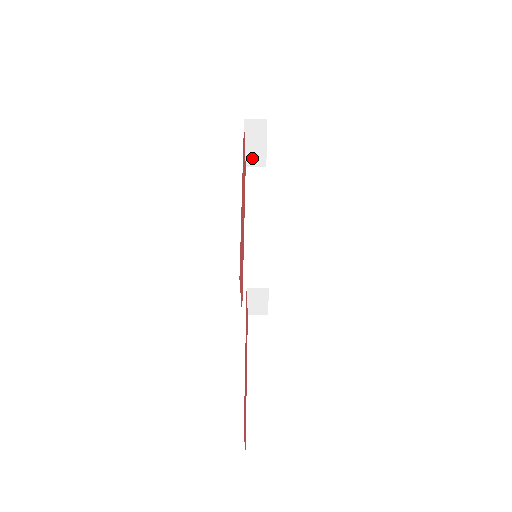
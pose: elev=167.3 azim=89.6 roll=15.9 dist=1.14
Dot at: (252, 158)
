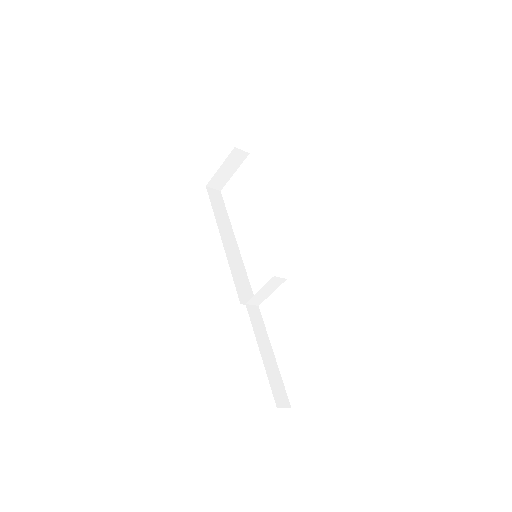
Dot at: (216, 180)
